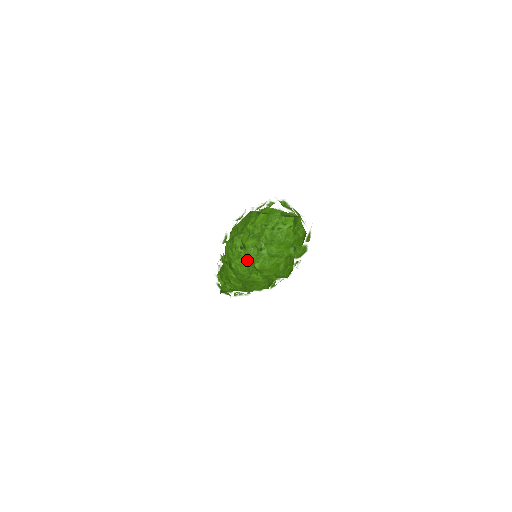
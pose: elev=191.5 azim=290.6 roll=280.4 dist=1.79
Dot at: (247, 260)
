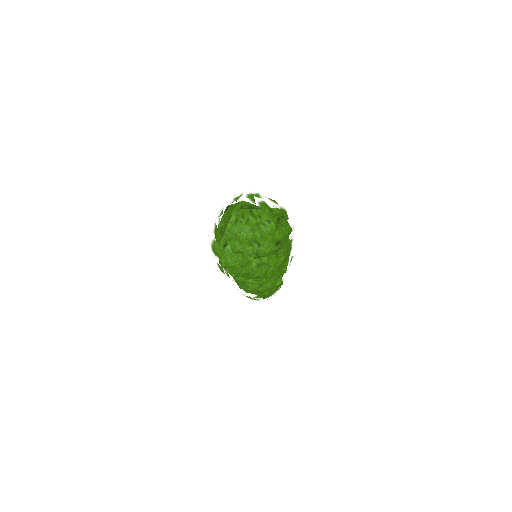
Dot at: occluded
